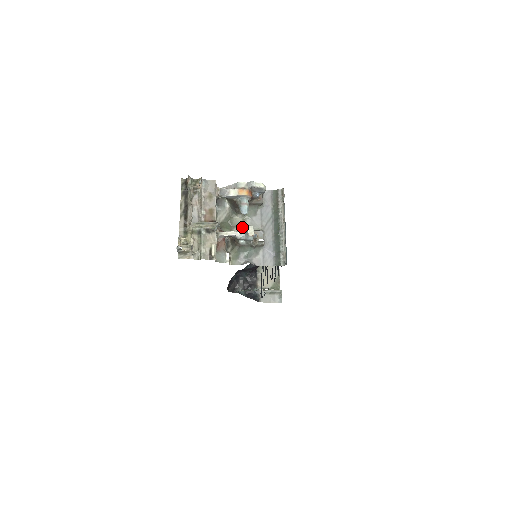
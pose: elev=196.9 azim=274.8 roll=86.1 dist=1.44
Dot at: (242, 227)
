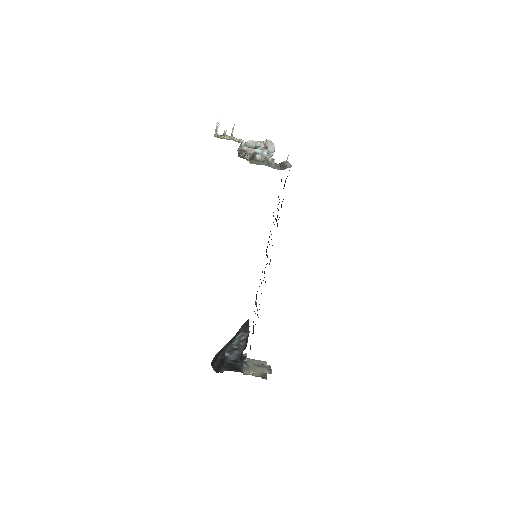
Dot at: occluded
